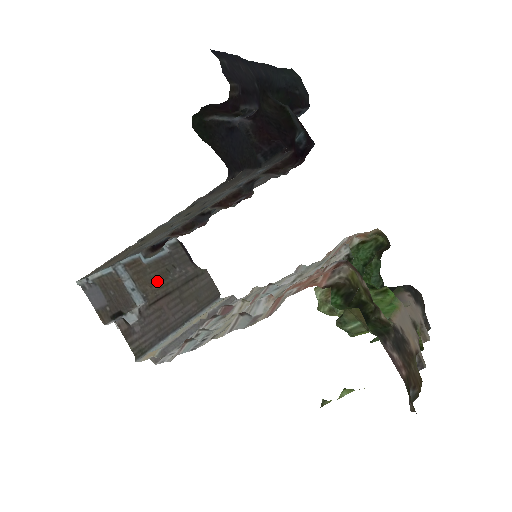
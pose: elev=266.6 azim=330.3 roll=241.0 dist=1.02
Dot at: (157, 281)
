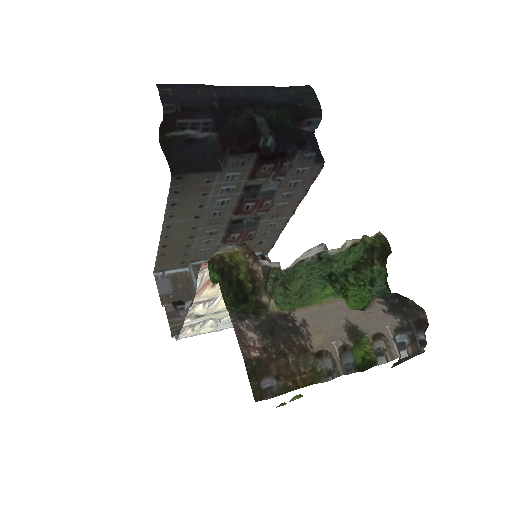
Dot at: occluded
